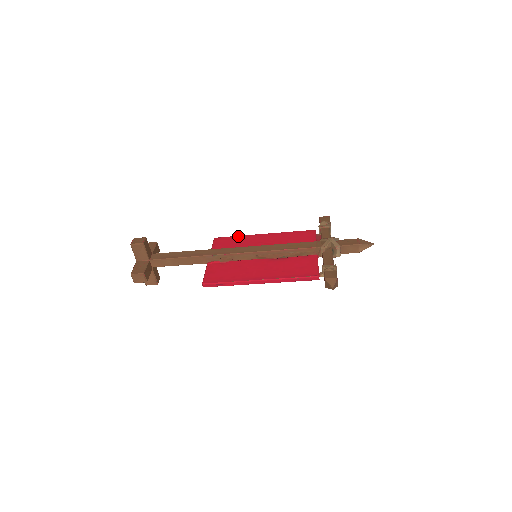
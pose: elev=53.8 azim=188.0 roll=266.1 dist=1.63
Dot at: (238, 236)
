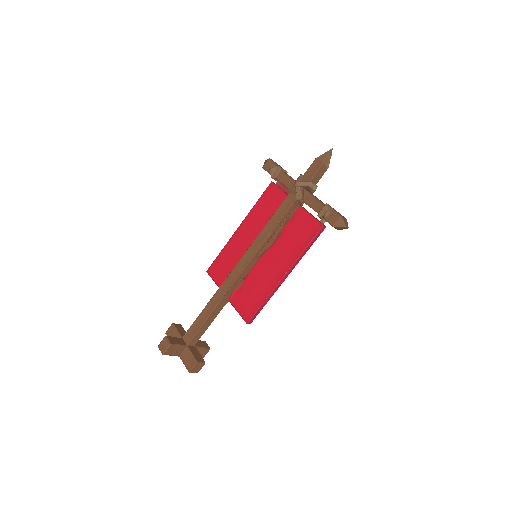
Dot at: (222, 251)
